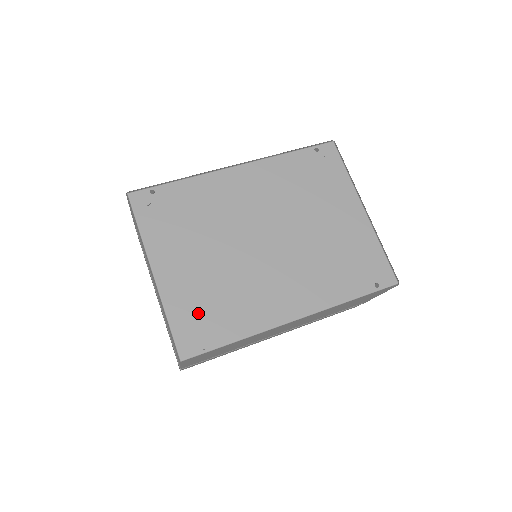
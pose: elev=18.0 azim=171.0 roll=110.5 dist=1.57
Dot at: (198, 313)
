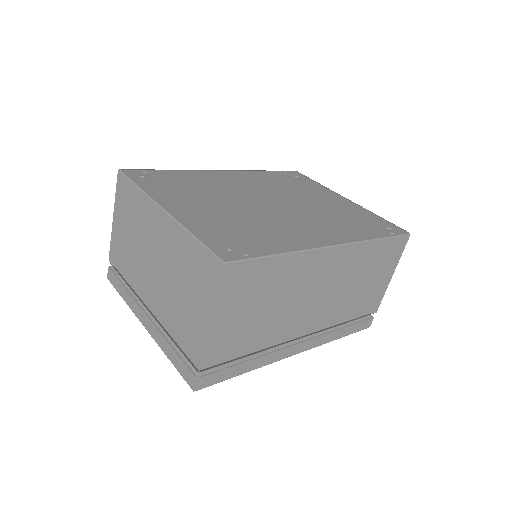
Dot at: (228, 234)
